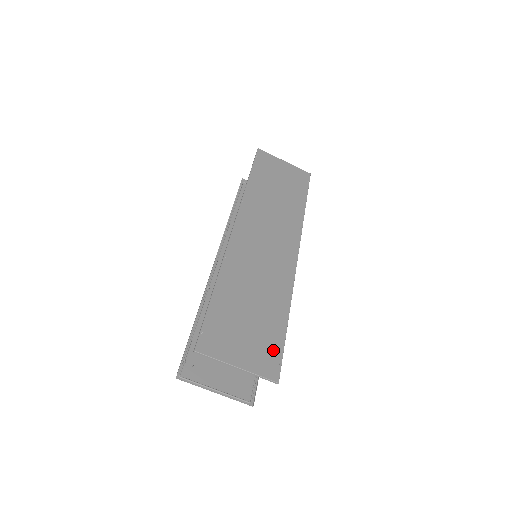
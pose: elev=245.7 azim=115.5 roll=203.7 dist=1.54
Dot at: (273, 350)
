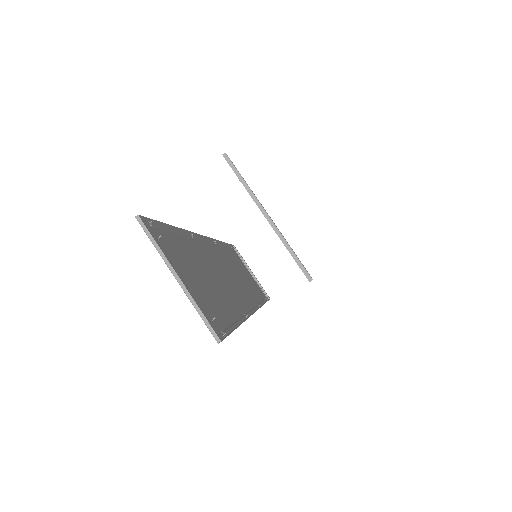
Dot at: occluded
